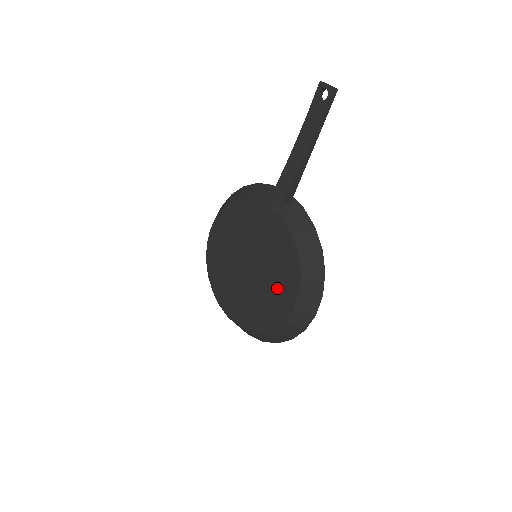
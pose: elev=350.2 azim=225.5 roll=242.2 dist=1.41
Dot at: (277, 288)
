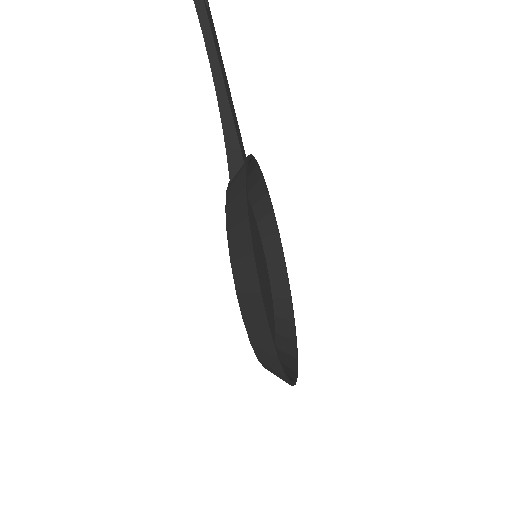
Dot at: occluded
